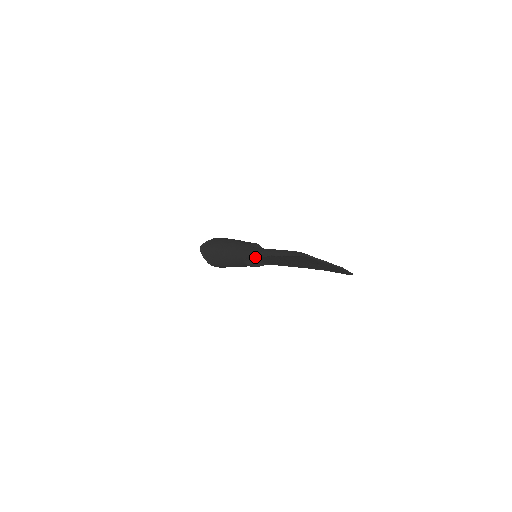
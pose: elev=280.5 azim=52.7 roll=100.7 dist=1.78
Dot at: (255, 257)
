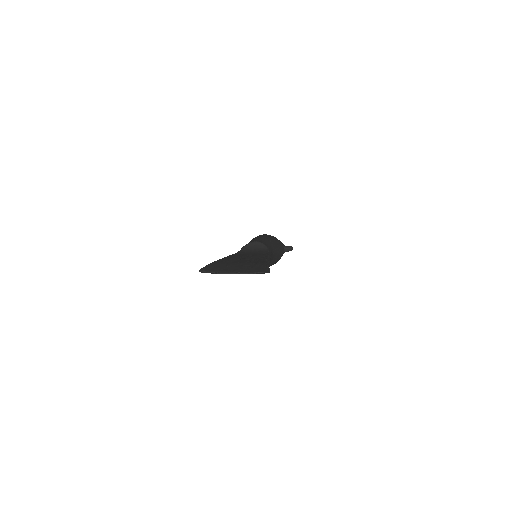
Dot at: occluded
